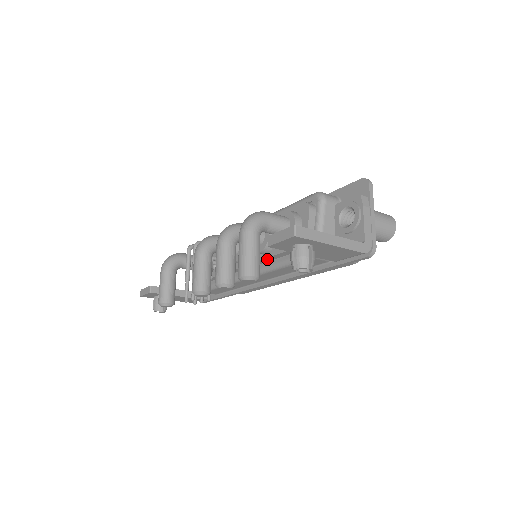
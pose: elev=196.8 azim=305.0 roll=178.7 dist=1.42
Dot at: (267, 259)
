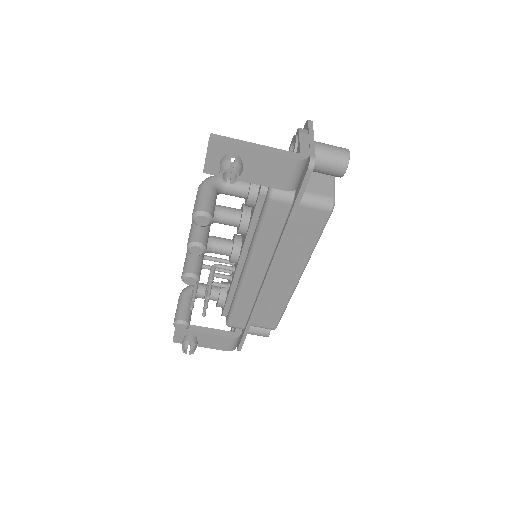
Dot at: (249, 236)
